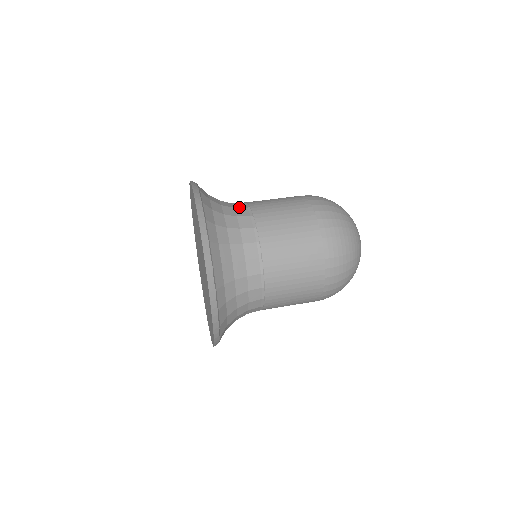
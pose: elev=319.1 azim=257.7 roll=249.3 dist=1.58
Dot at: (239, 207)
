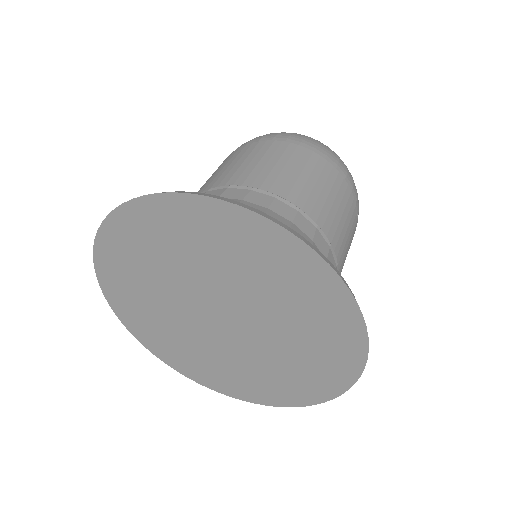
Dot at: (293, 216)
